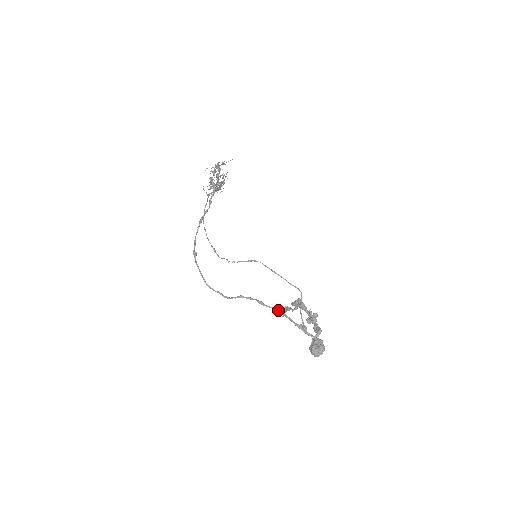
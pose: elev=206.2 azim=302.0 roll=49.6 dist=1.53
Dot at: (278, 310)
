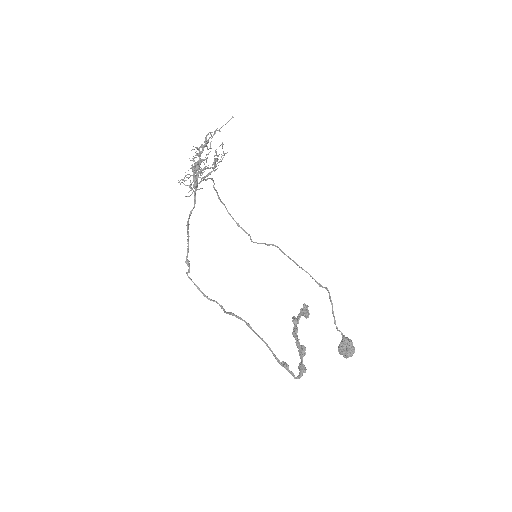
Dot at: (261, 339)
